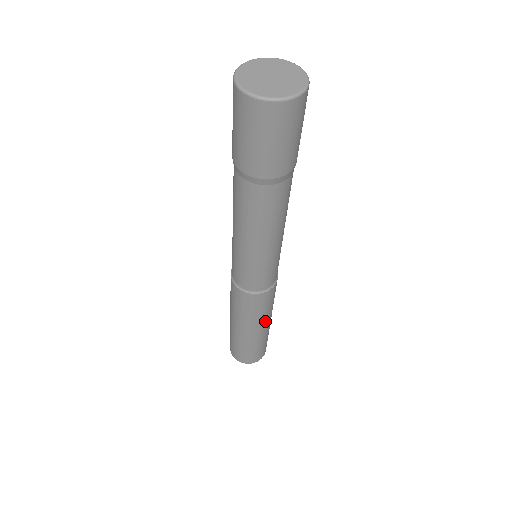
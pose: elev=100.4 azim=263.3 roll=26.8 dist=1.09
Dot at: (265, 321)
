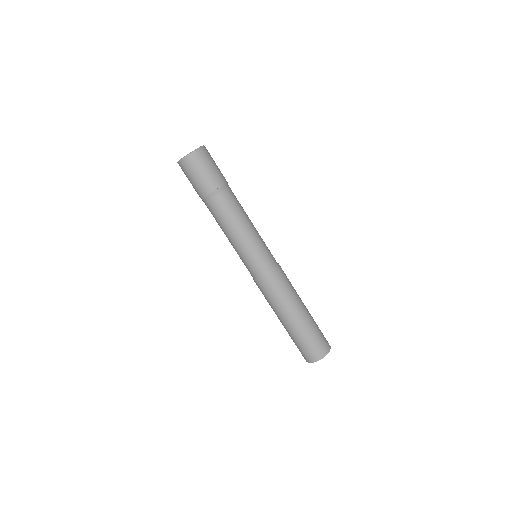
Dot at: (297, 302)
